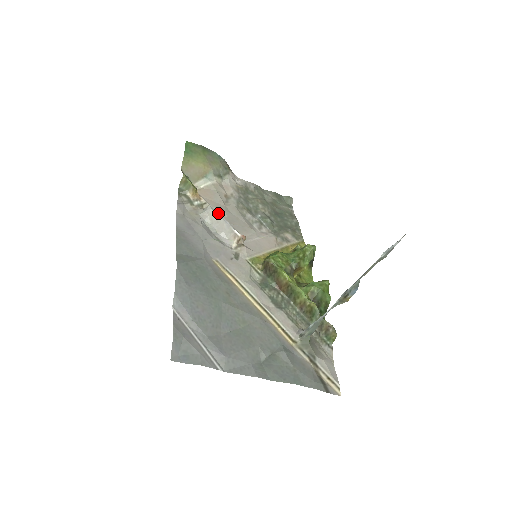
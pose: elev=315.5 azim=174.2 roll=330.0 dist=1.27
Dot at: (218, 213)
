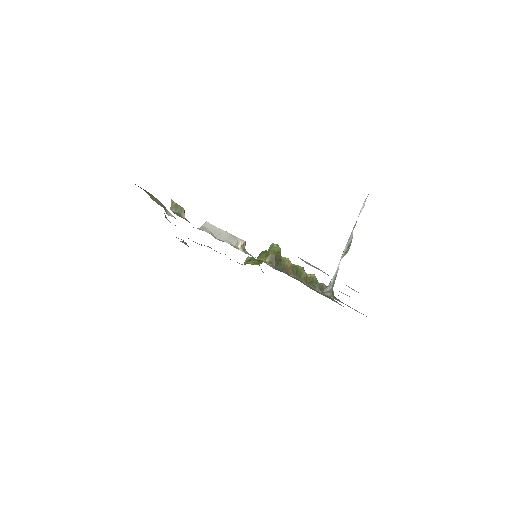
Dot at: (216, 227)
